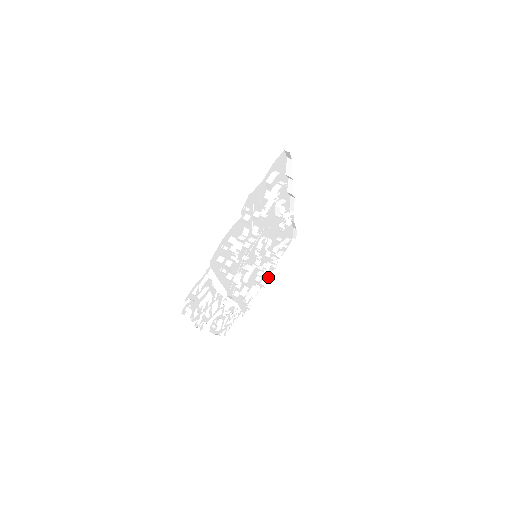
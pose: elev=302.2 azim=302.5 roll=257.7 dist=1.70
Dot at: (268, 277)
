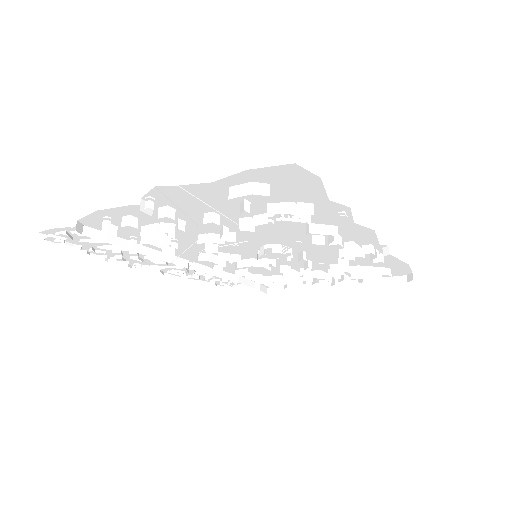
Dot at: occluded
